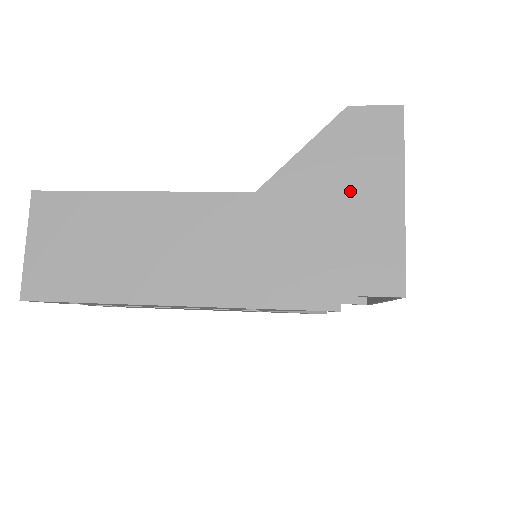
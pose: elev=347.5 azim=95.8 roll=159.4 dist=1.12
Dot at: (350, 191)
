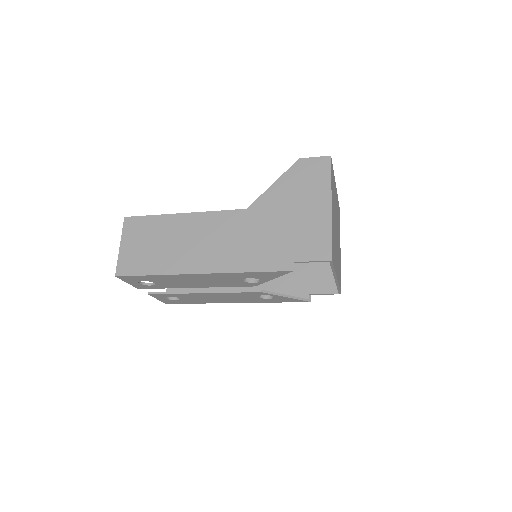
Dot at: (300, 204)
